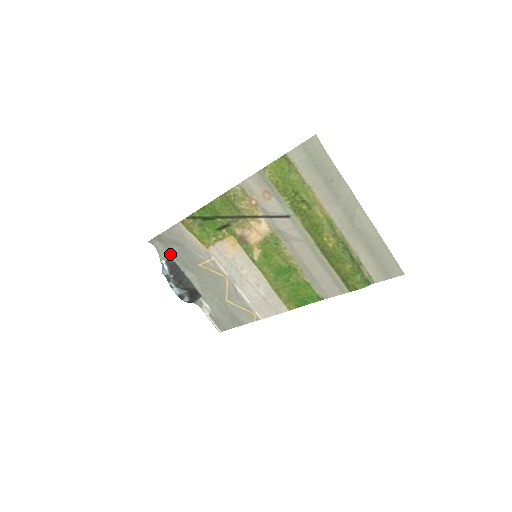
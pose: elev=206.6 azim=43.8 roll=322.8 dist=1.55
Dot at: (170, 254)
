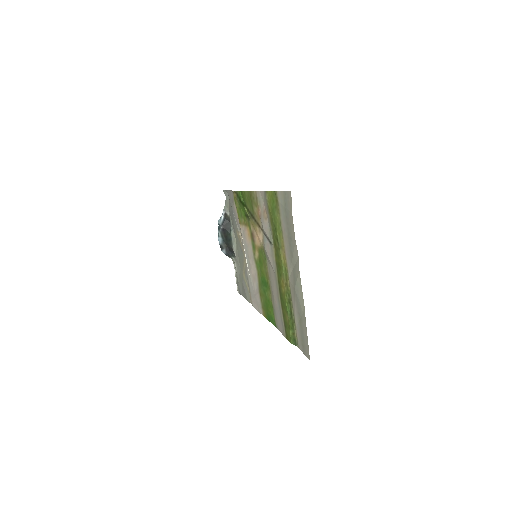
Dot at: (229, 210)
